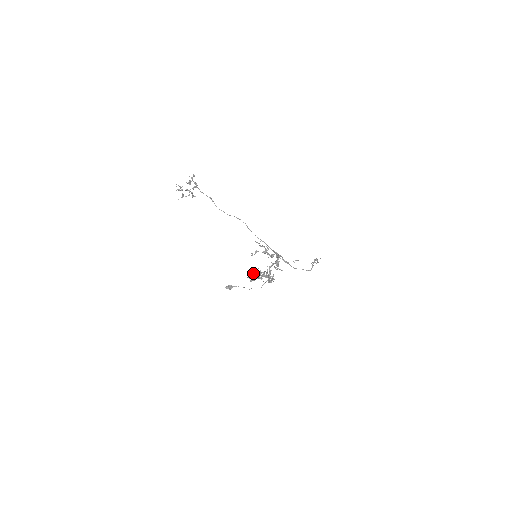
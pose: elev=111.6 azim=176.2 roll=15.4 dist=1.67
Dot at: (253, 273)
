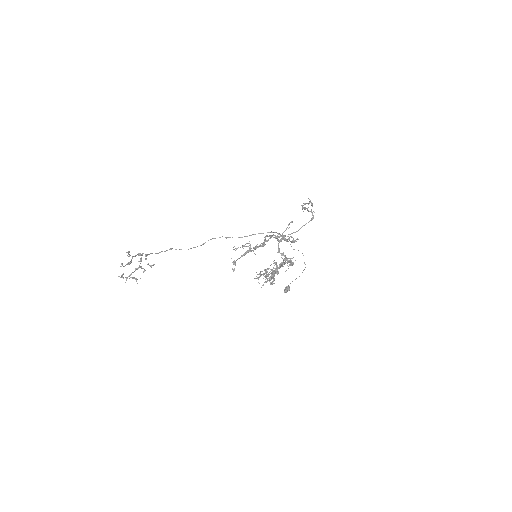
Dot at: (266, 275)
